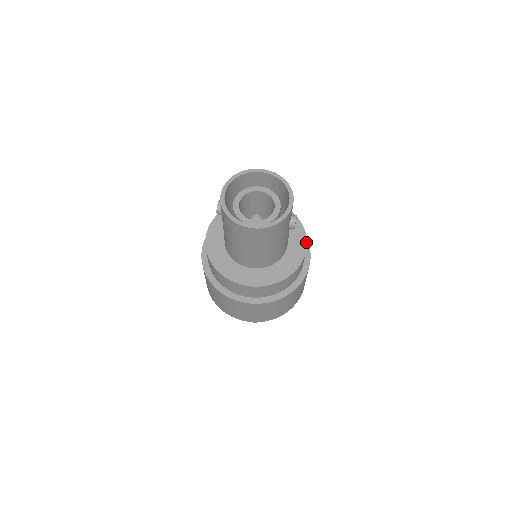
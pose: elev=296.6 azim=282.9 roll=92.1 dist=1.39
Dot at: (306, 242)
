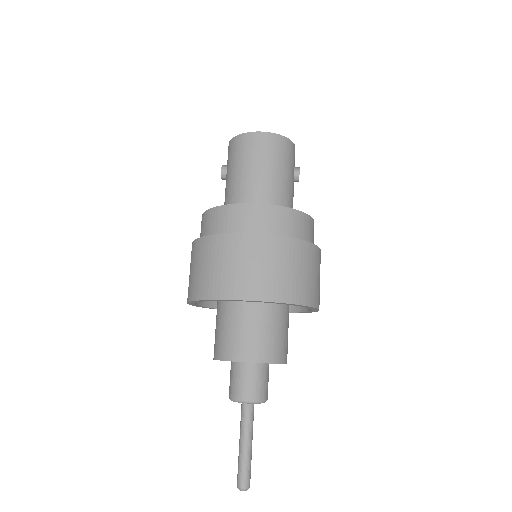
Dot at: occluded
